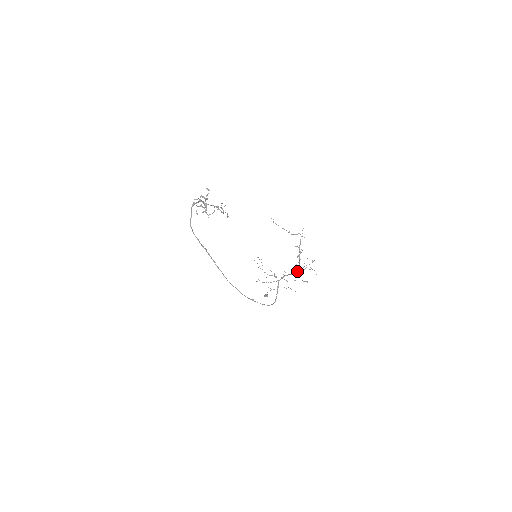
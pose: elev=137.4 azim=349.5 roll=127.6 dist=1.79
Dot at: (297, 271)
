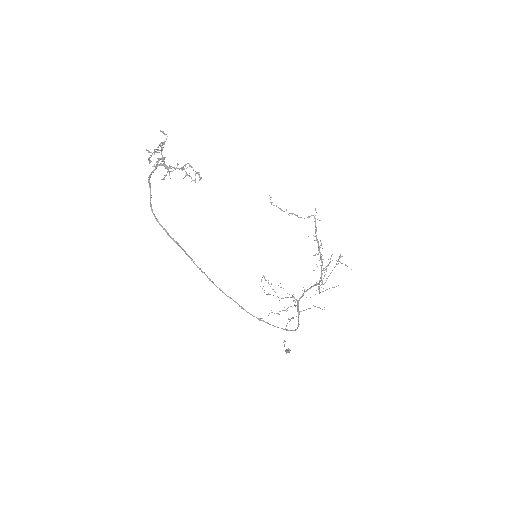
Dot at: occluded
